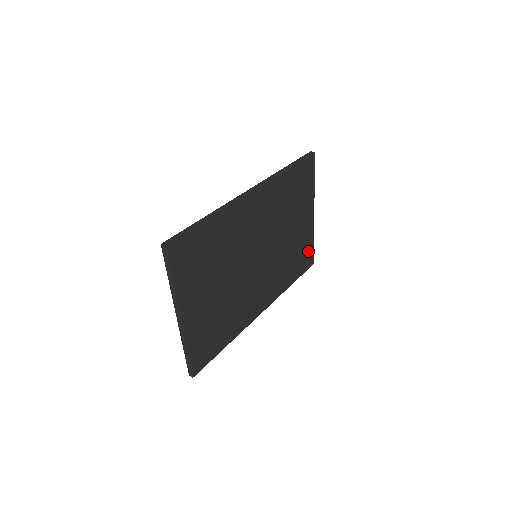
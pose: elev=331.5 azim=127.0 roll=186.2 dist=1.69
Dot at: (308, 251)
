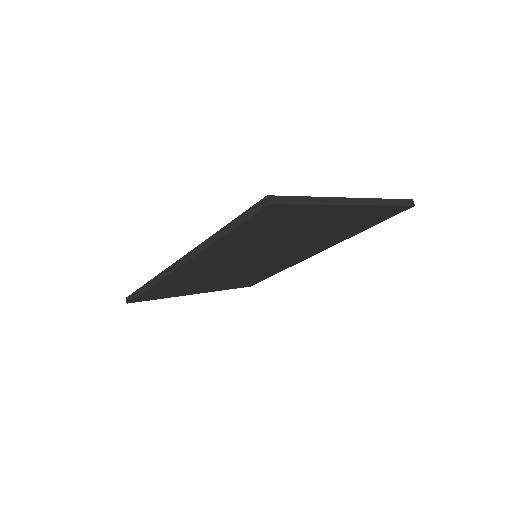
Dot at: (380, 212)
